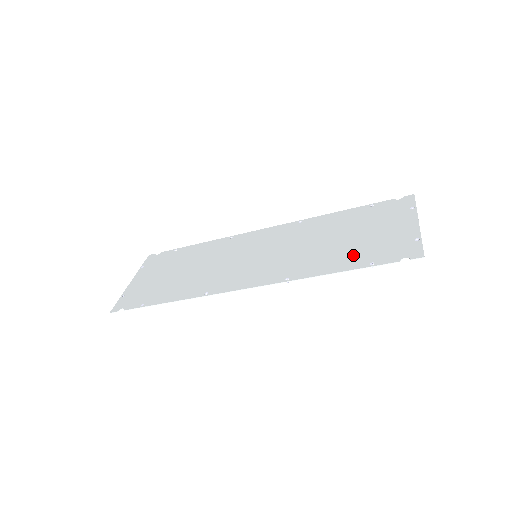
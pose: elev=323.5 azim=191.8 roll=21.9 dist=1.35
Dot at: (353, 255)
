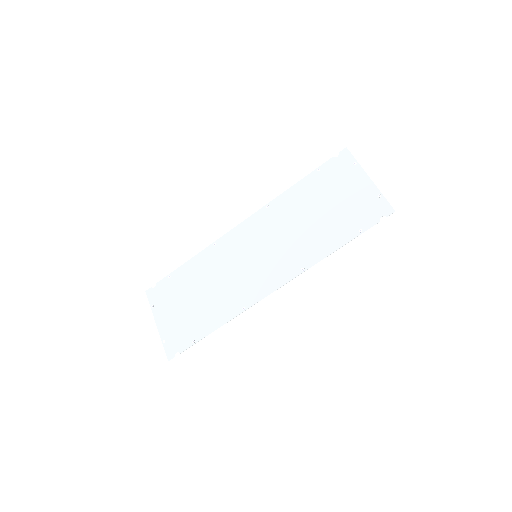
Dot at: (340, 228)
